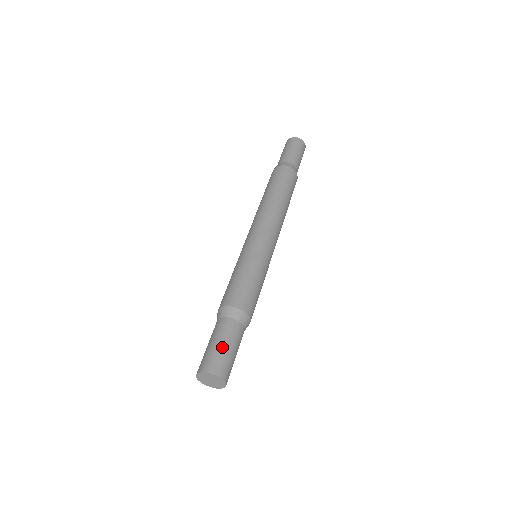
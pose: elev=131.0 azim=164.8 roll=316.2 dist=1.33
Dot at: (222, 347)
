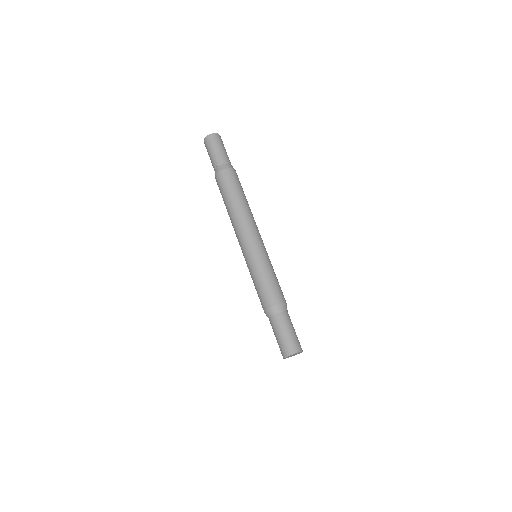
Dot at: (291, 333)
